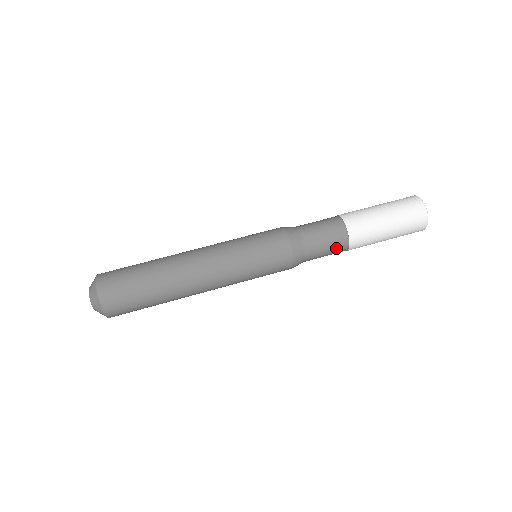
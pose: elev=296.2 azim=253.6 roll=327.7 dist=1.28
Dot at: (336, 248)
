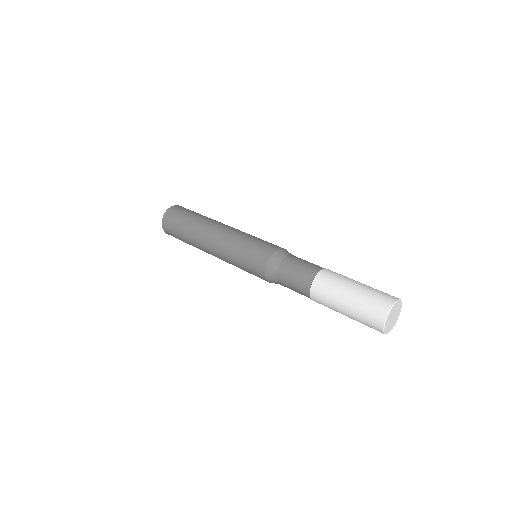
Dot at: (302, 279)
